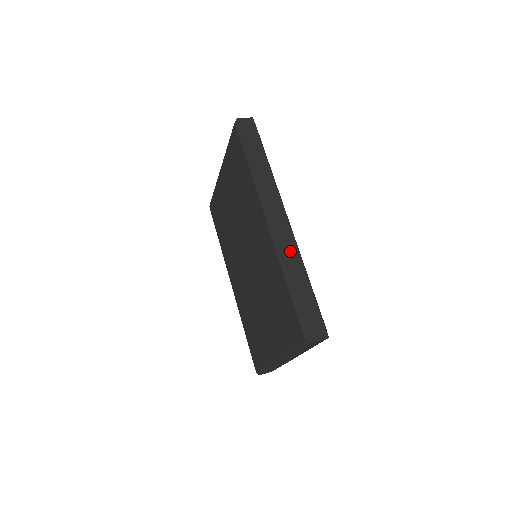
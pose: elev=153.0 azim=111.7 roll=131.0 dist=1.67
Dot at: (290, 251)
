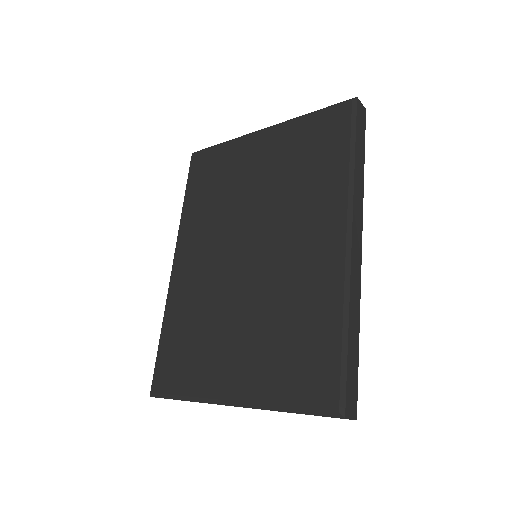
Dot at: (356, 288)
